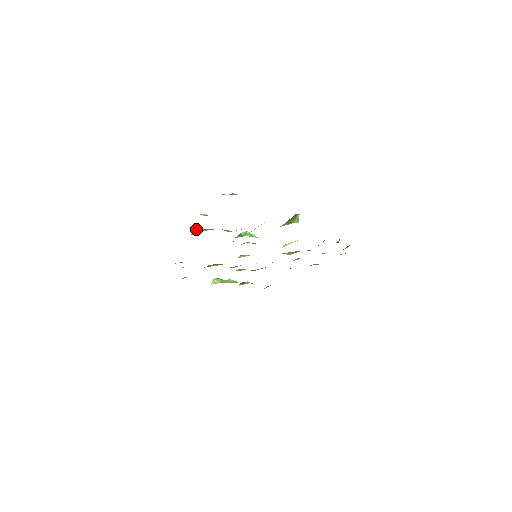
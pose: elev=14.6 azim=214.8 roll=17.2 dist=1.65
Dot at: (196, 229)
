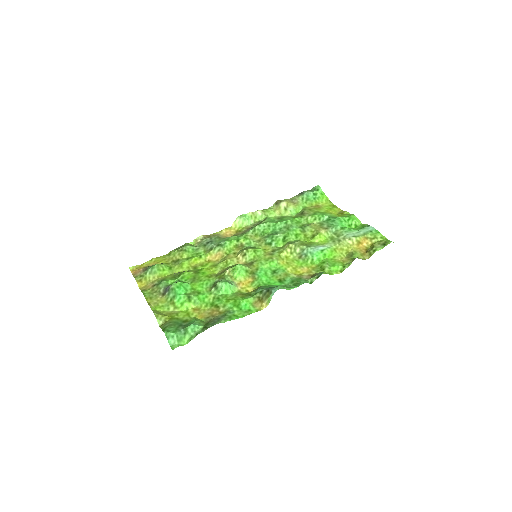
Dot at: (173, 284)
